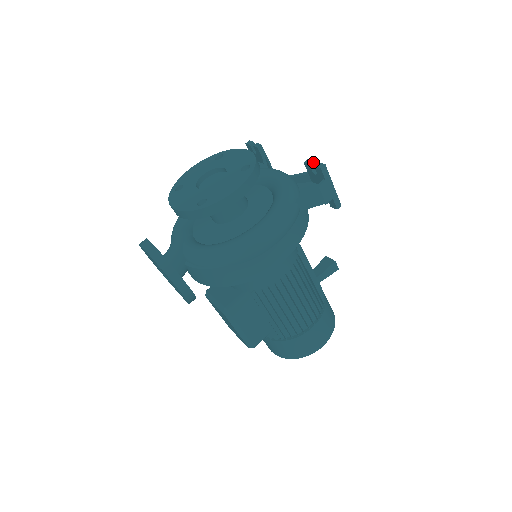
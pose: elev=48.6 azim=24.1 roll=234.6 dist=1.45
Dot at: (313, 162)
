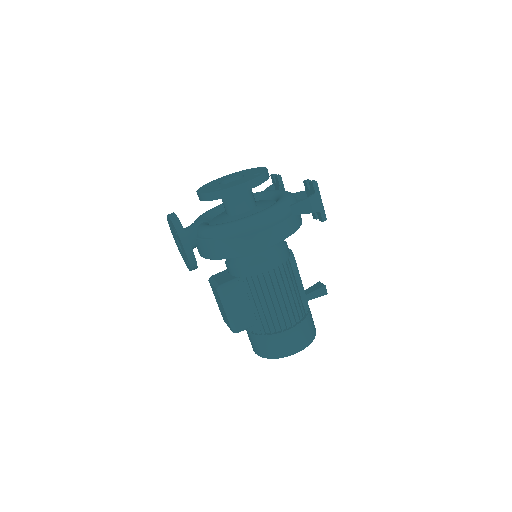
Dot at: occluded
